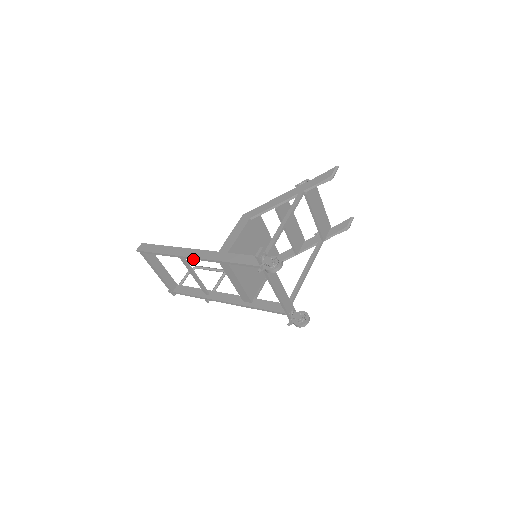
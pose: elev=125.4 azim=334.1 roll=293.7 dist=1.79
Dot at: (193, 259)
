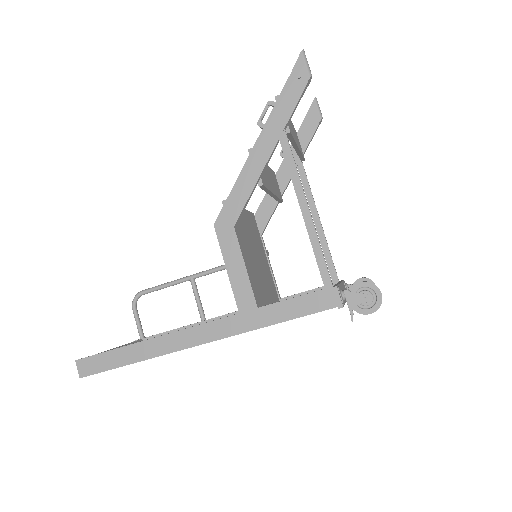
Dot at: occluded
